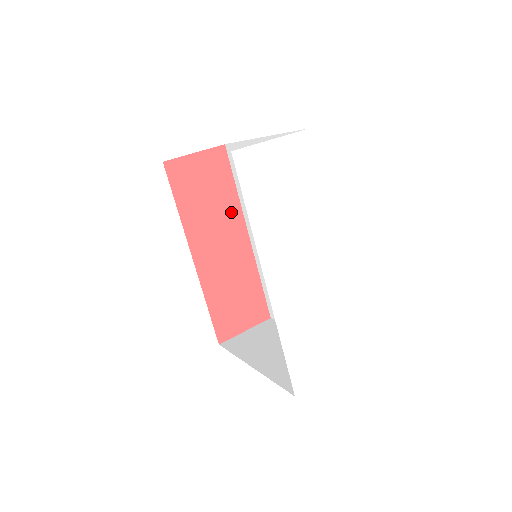
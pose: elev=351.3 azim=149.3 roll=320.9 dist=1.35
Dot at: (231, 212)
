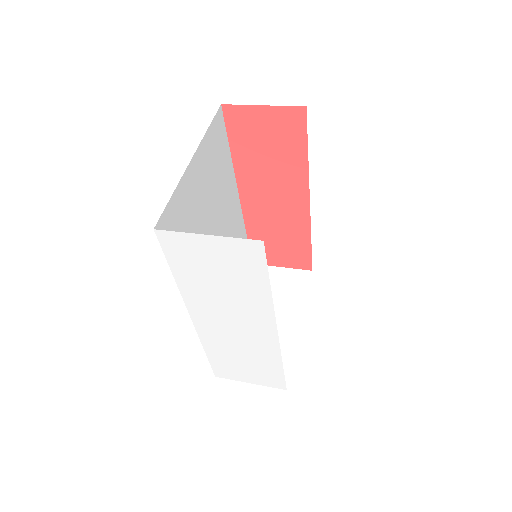
Dot at: (294, 175)
